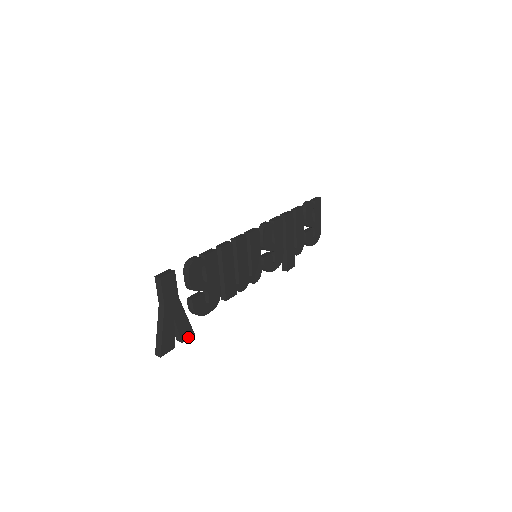
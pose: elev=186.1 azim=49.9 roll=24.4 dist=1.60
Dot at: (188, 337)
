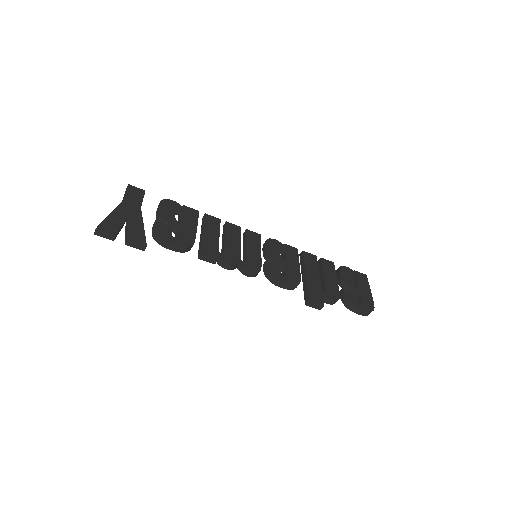
Dot at: (137, 242)
